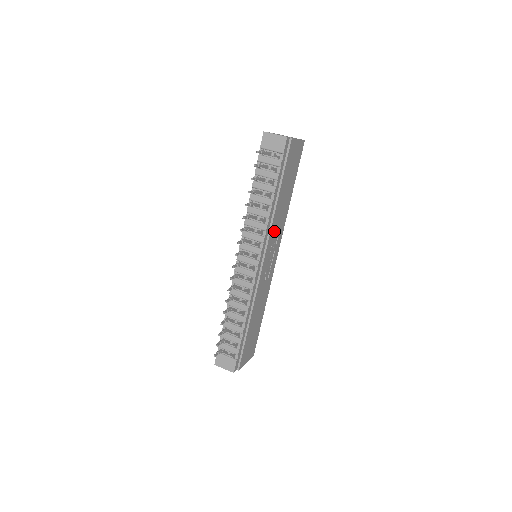
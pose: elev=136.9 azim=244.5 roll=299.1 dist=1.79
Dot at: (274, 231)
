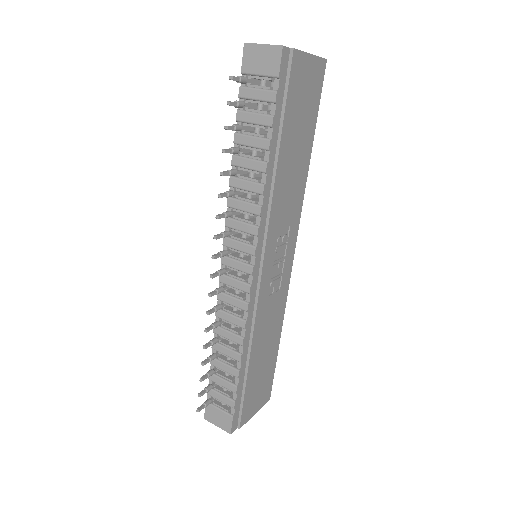
Dot at: (279, 215)
